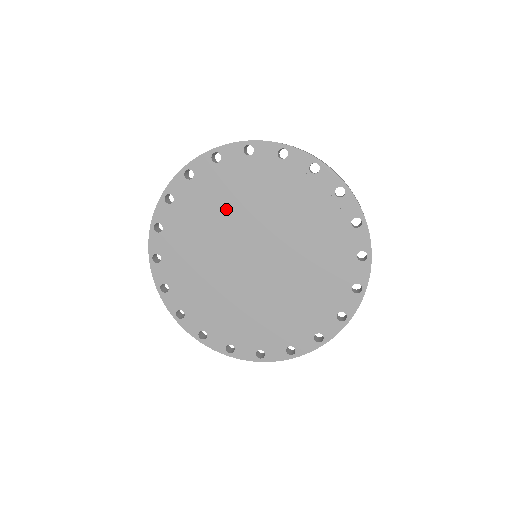
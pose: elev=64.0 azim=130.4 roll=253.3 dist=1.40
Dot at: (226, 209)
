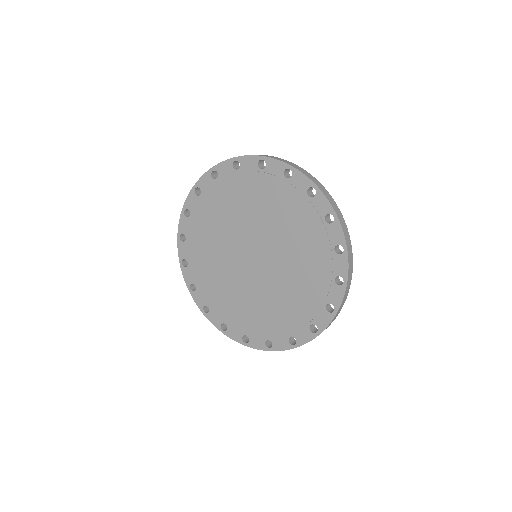
Dot at: (227, 217)
